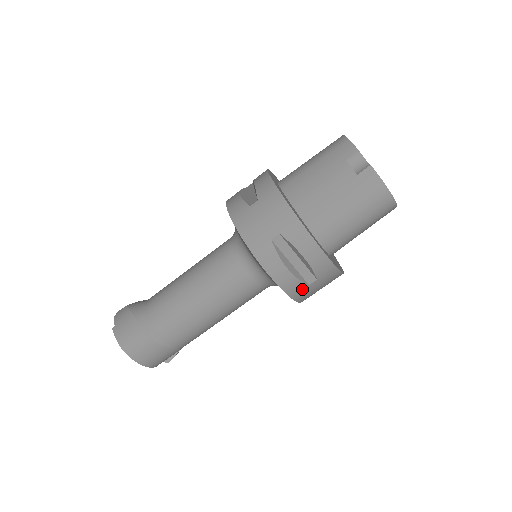
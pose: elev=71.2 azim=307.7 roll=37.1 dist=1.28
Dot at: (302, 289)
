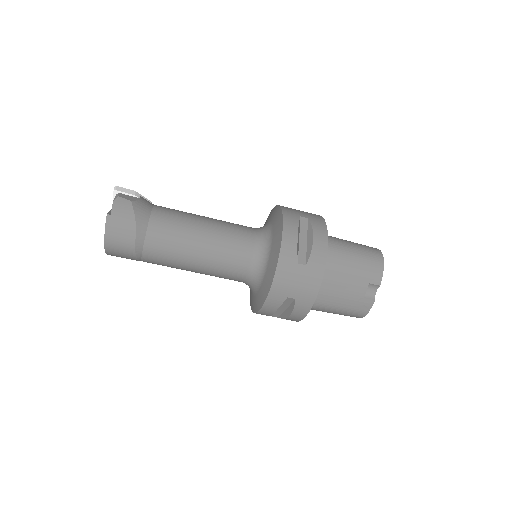
Dot at: occluded
